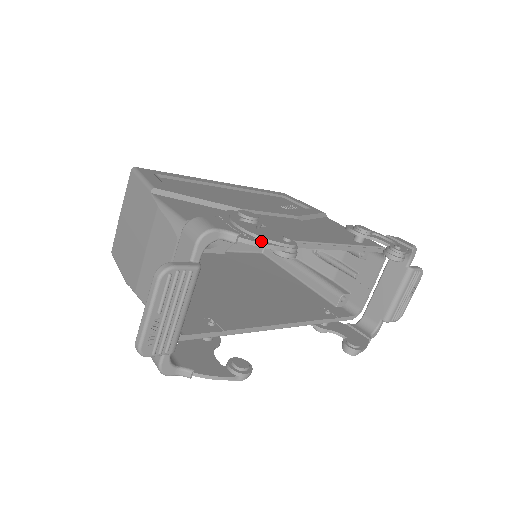
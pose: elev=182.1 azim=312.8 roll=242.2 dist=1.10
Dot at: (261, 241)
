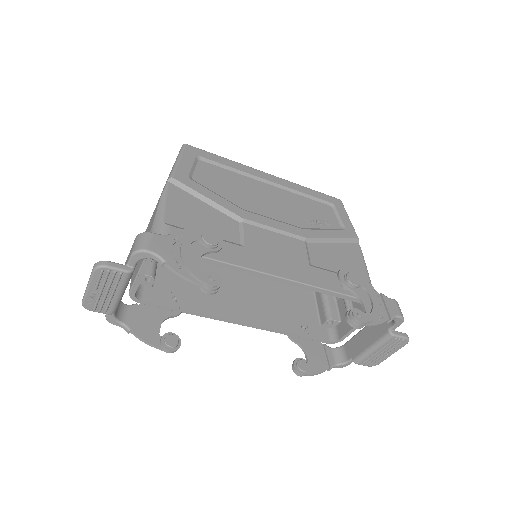
Dot at: (184, 272)
